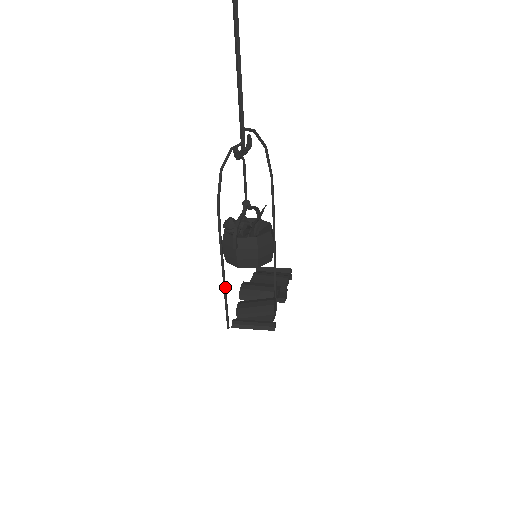
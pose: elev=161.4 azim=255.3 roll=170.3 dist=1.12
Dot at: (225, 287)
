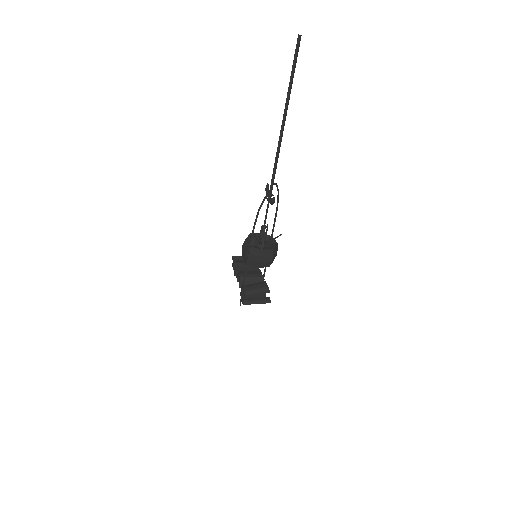
Dot at: occluded
